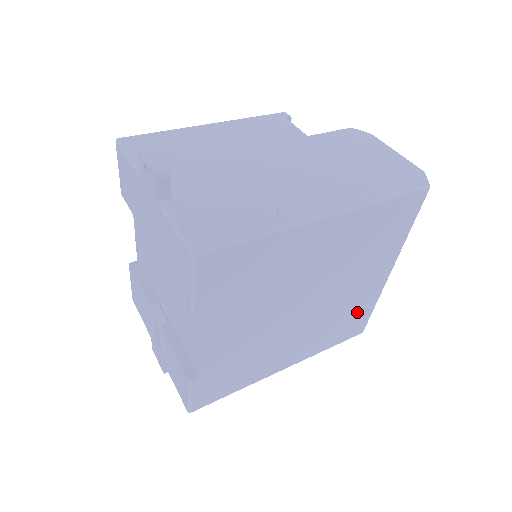
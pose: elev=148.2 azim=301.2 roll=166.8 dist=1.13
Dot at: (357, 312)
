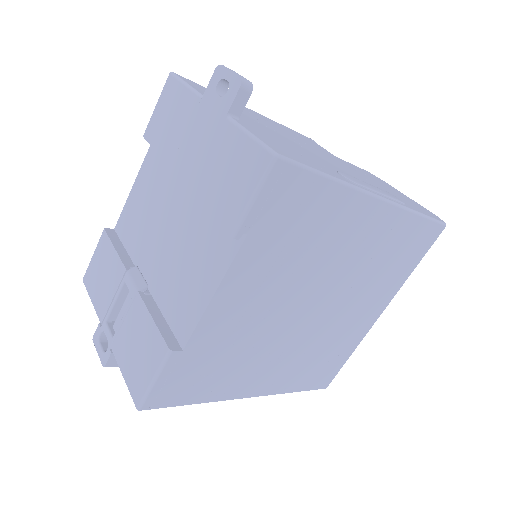
Dot at: (337, 353)
